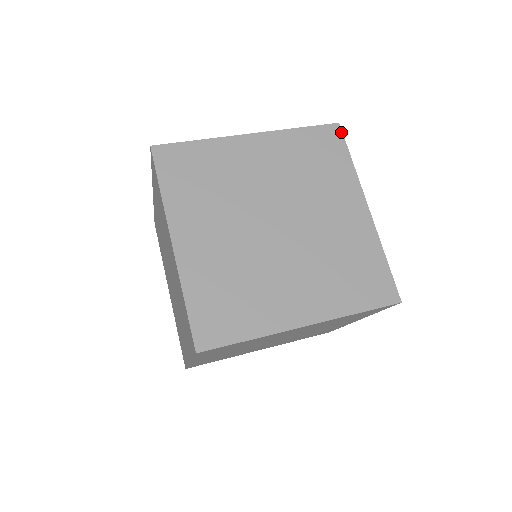
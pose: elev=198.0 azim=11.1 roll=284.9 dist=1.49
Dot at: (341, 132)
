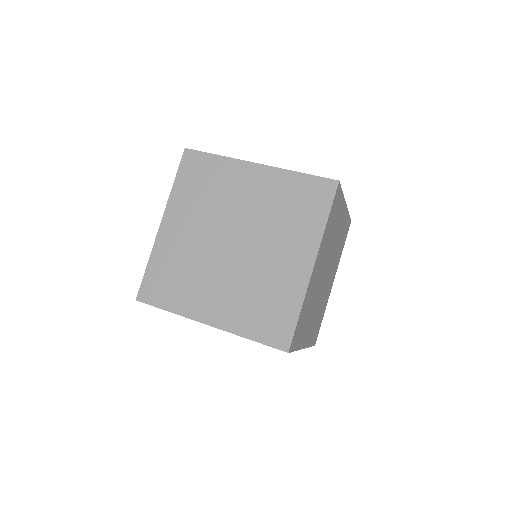
Dot at: (340, 185)
